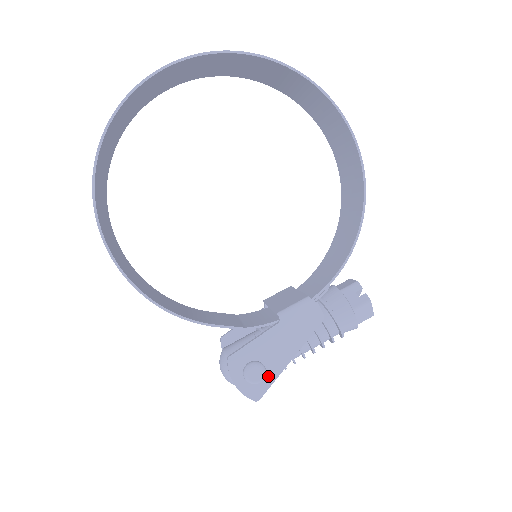
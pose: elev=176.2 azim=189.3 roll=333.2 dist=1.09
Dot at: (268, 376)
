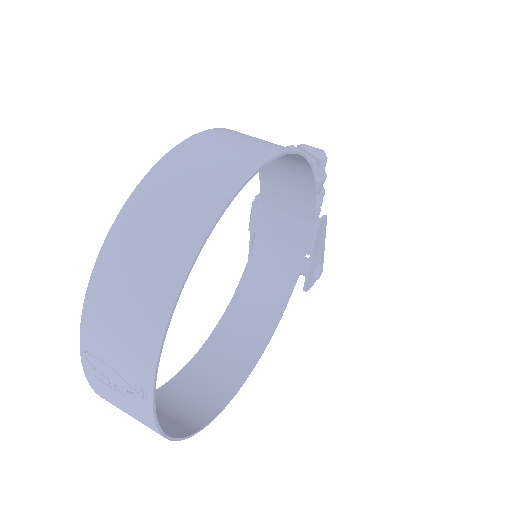
Dot at: (321, 261)
